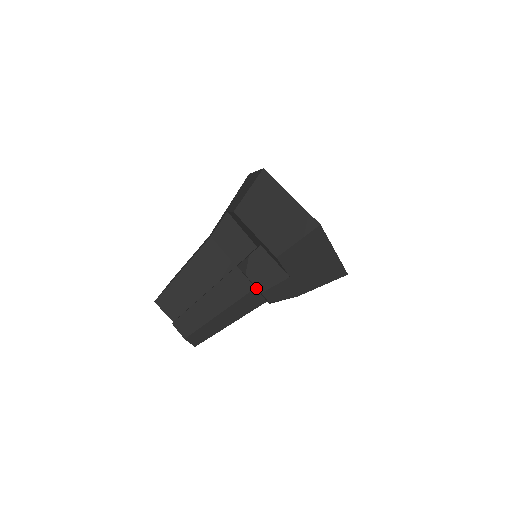
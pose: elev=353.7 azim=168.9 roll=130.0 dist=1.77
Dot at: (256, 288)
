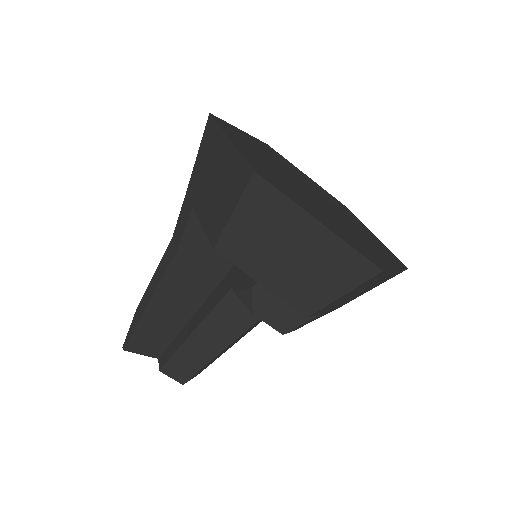
Dot at: occluded
